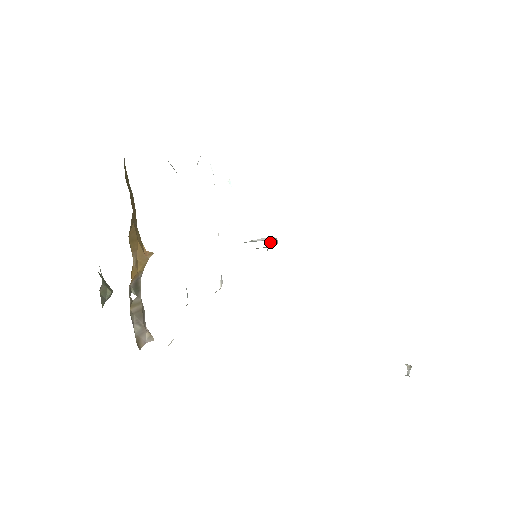
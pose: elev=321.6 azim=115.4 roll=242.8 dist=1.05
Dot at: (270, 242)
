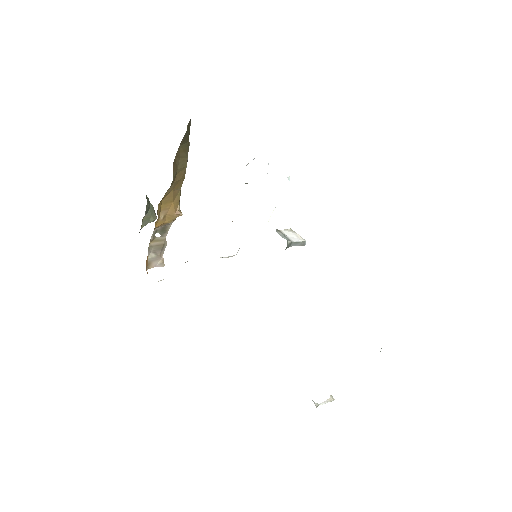
Dot at: (294, 243)
